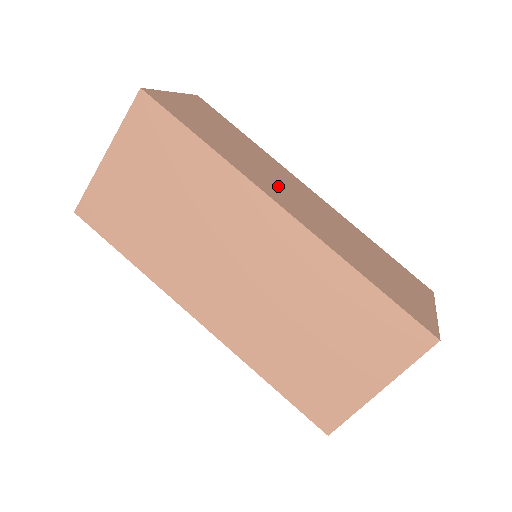
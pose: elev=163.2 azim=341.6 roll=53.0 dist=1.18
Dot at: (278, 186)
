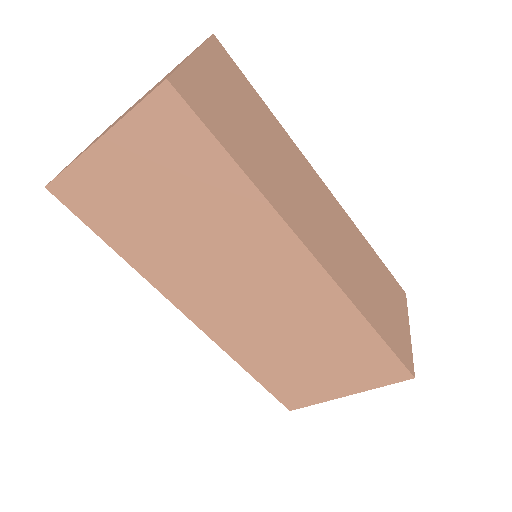
Dot at: (304, 207)
